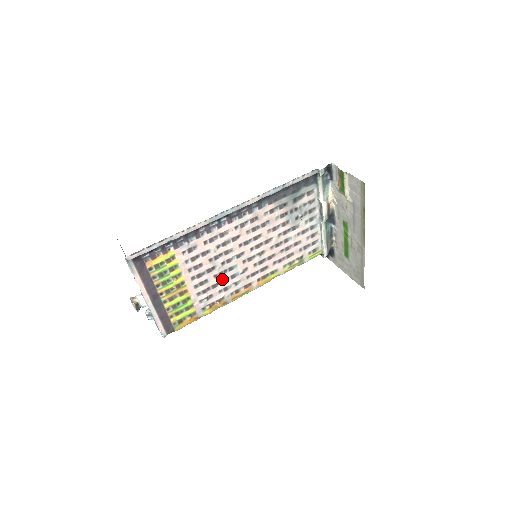
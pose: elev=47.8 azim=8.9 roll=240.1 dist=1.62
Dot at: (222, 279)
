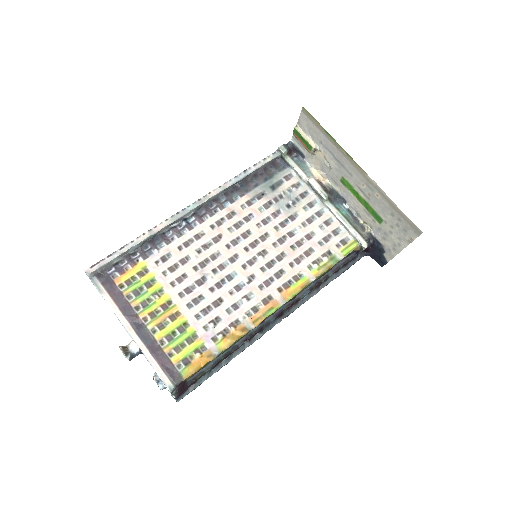
Dot at: (224, 293)
